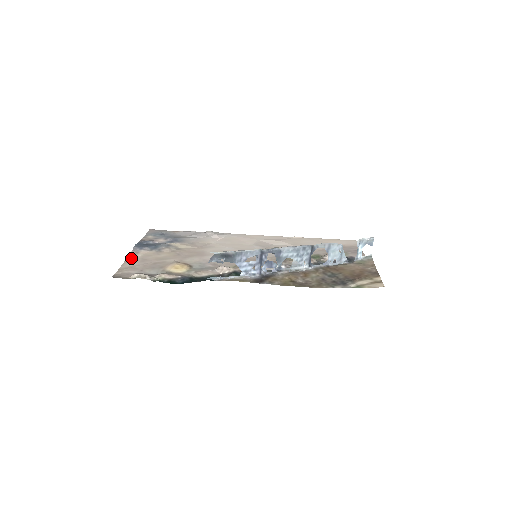
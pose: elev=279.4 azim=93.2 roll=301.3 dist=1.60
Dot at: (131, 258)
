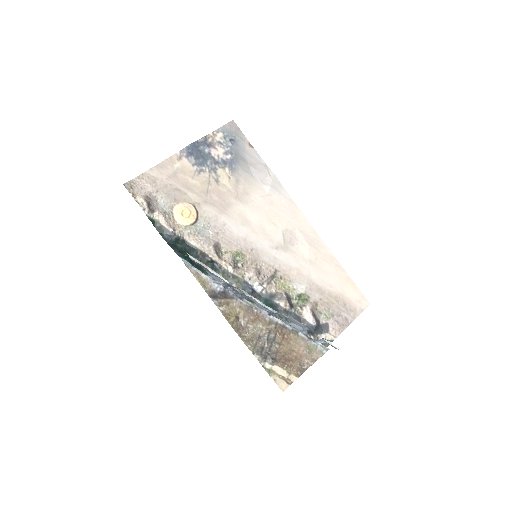
Dot at: (167, 163)
